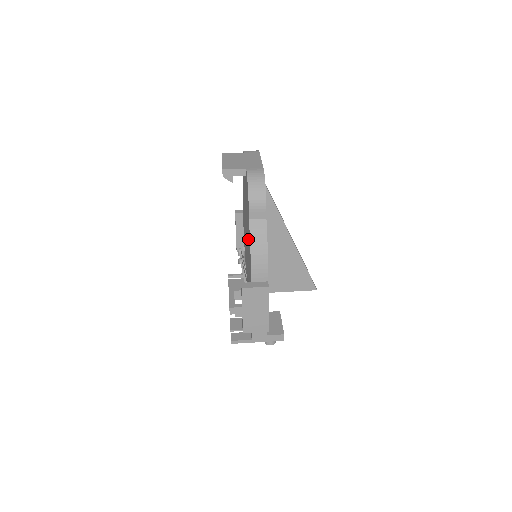
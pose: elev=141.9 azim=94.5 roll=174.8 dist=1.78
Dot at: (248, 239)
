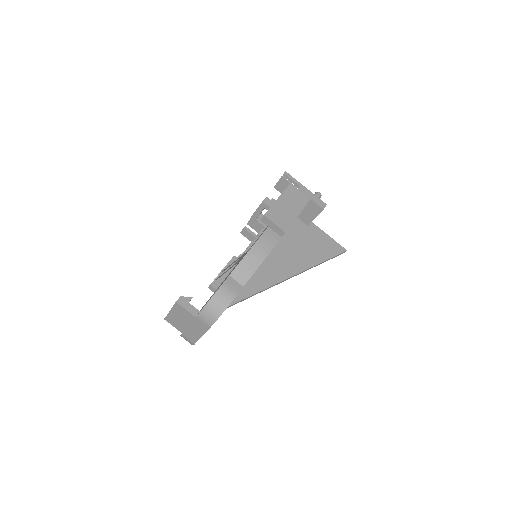
Dot at: occluded
